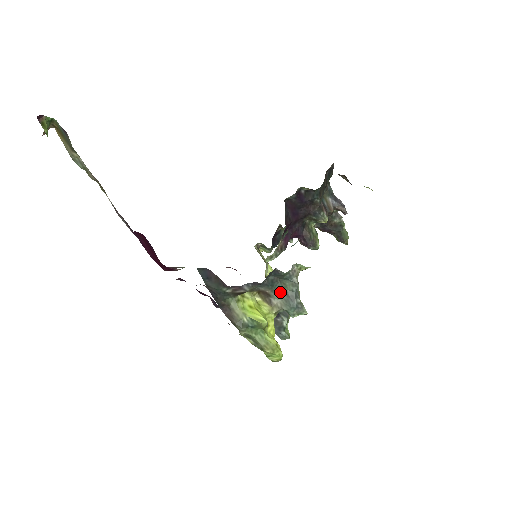
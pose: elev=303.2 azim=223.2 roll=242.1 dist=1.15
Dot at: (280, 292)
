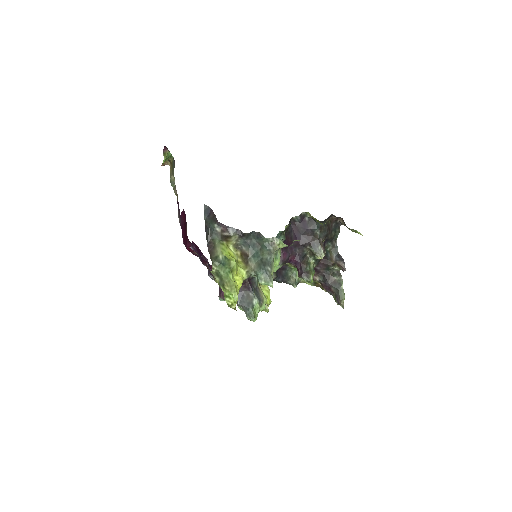
Dot at: (257, 257)
